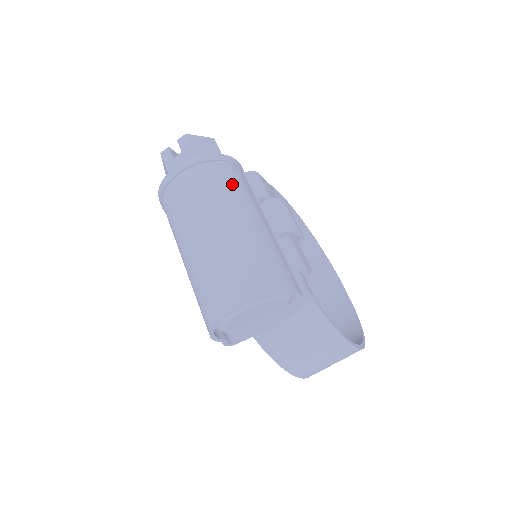
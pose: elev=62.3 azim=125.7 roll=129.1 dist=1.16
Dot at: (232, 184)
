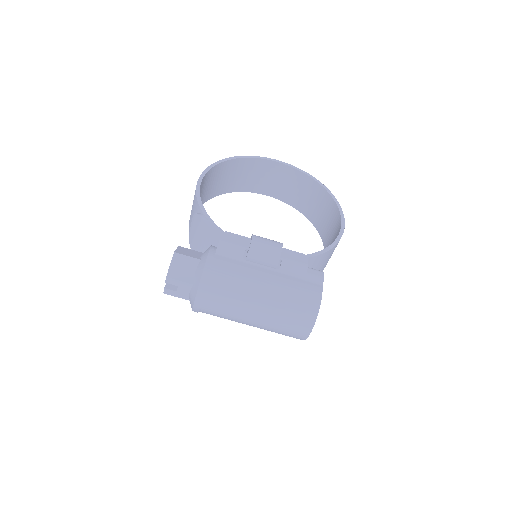
Dot at: (232, 281)
